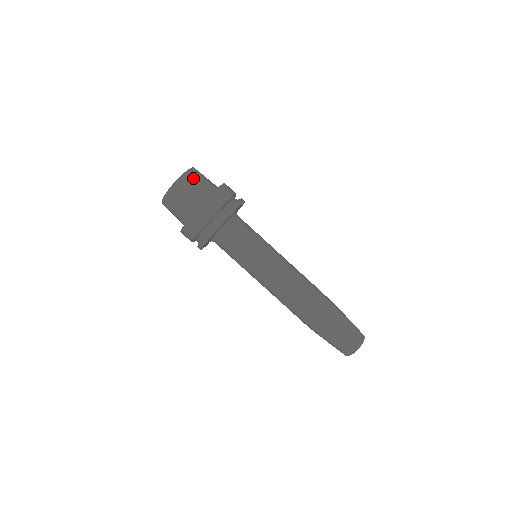
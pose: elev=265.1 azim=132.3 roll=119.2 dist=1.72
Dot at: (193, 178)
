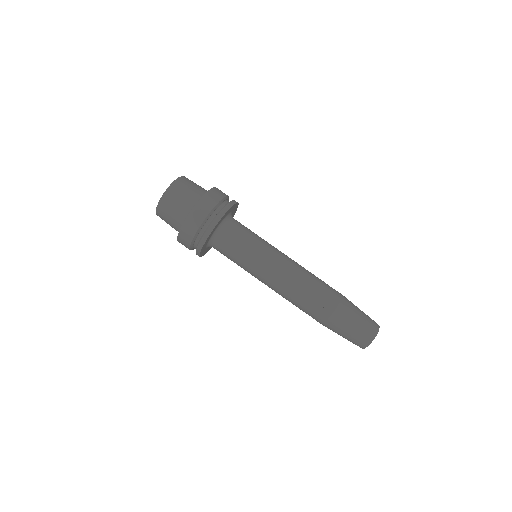
Dot at: (191, 181)
